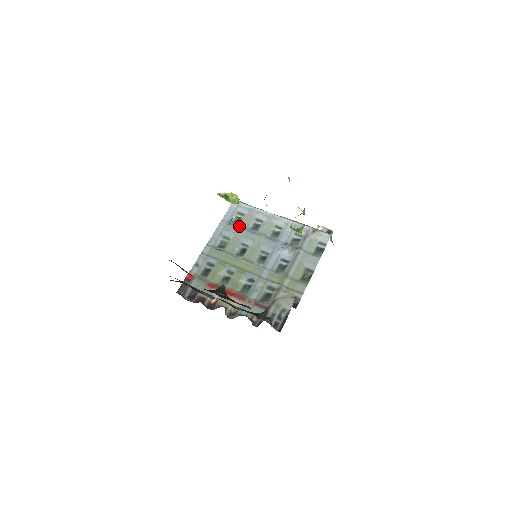
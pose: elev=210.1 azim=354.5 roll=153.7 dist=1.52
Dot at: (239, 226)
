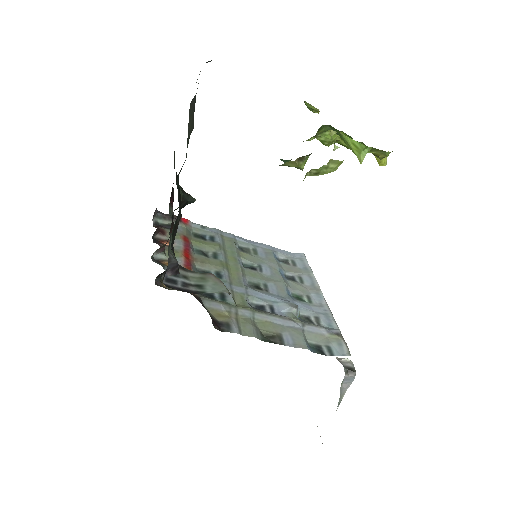
Dot at: (279, 261)
